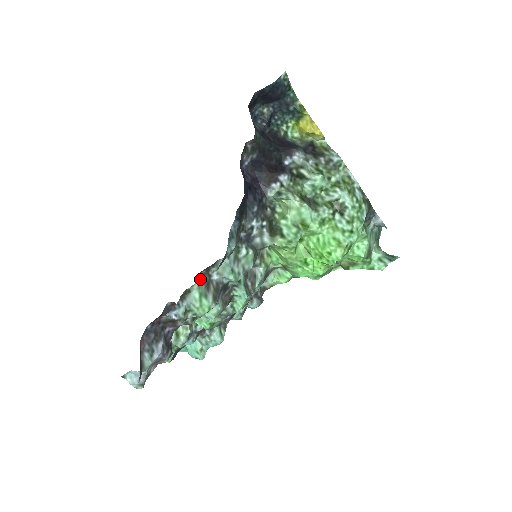
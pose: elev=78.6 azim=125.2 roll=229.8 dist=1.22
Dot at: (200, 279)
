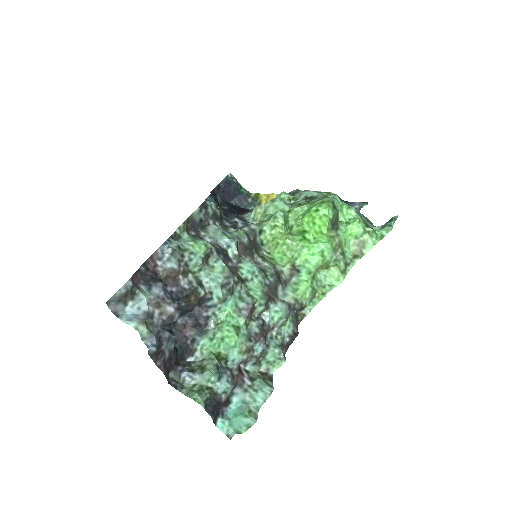
Dot at: (191, 236)
